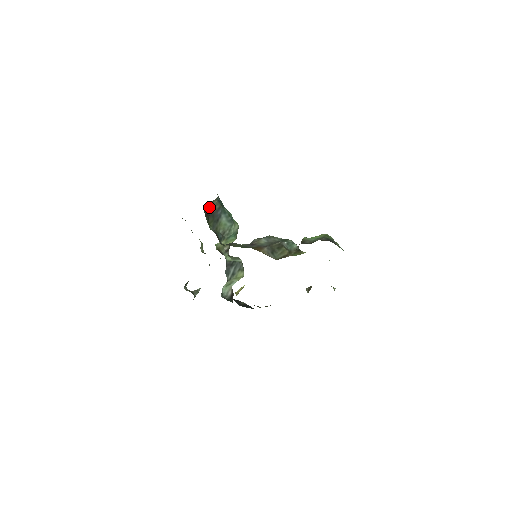
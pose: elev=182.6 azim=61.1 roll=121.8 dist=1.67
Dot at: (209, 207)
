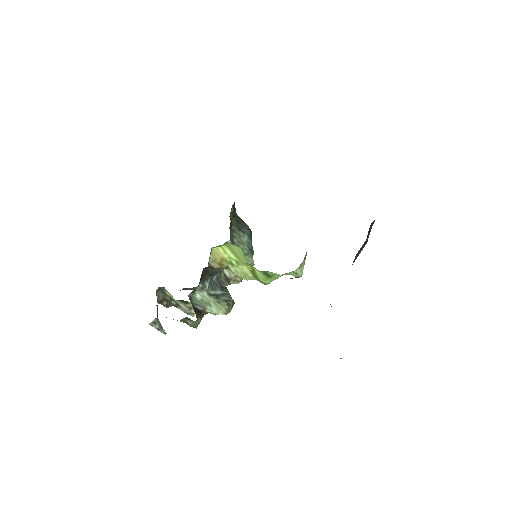
Dot at: (240, 219)
